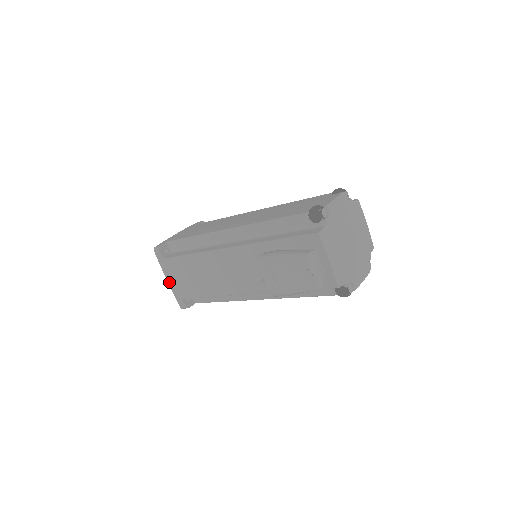
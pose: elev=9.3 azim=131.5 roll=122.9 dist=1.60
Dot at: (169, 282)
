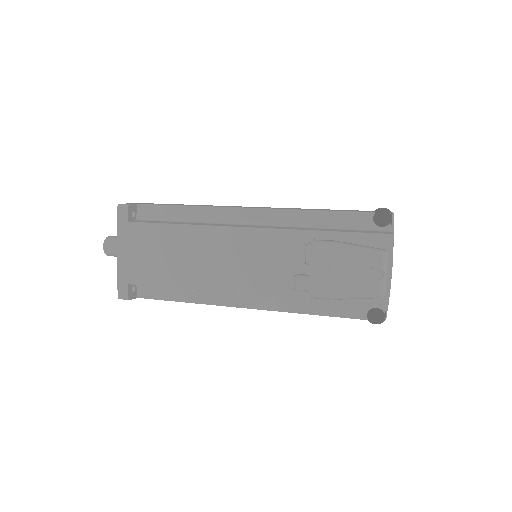
Dot at: (119, 256)
